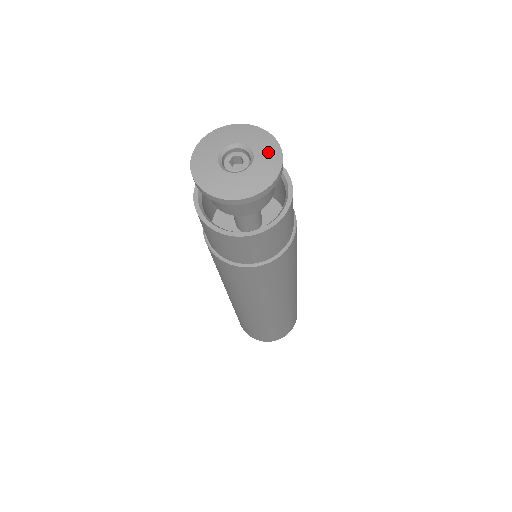
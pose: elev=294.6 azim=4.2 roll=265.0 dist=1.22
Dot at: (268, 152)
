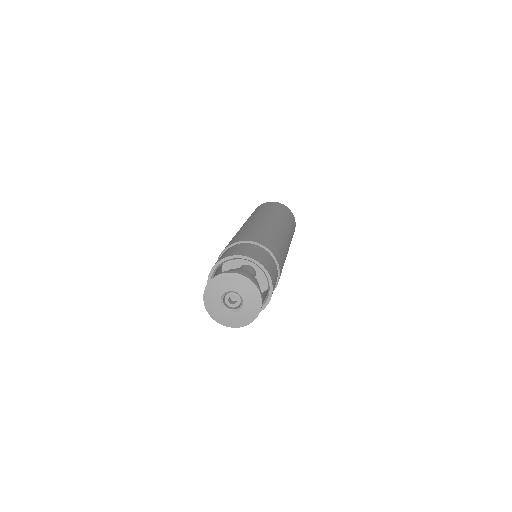
Dot at: (239, 283)
